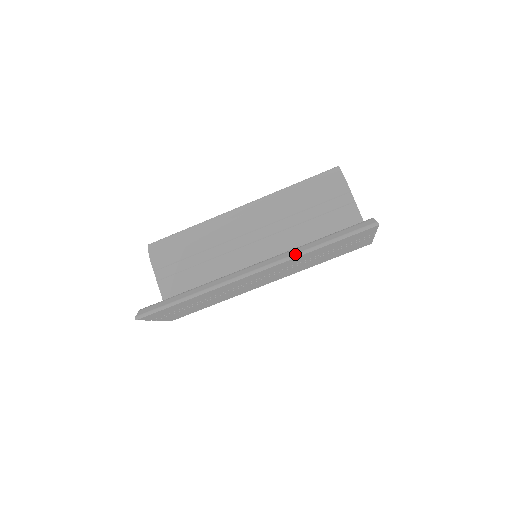
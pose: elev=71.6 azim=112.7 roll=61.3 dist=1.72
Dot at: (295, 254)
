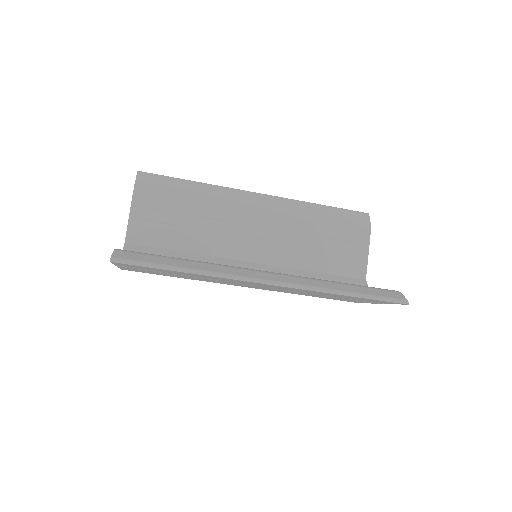
Dot at: (320, 288)
